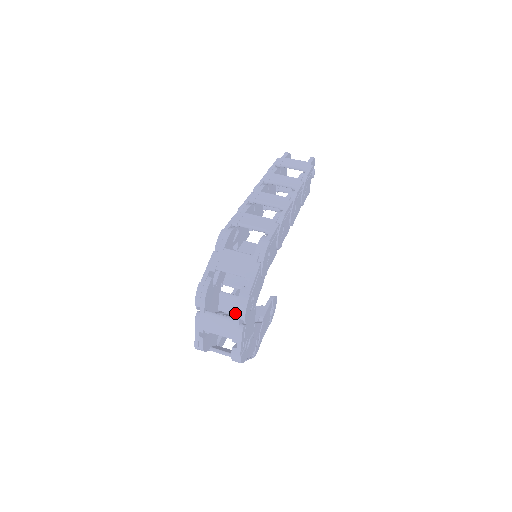
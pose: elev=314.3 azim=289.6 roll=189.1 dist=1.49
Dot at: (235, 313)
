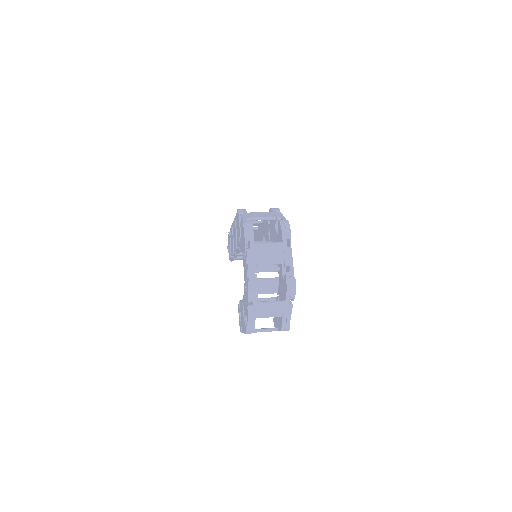
Dot at: (282, 233)
